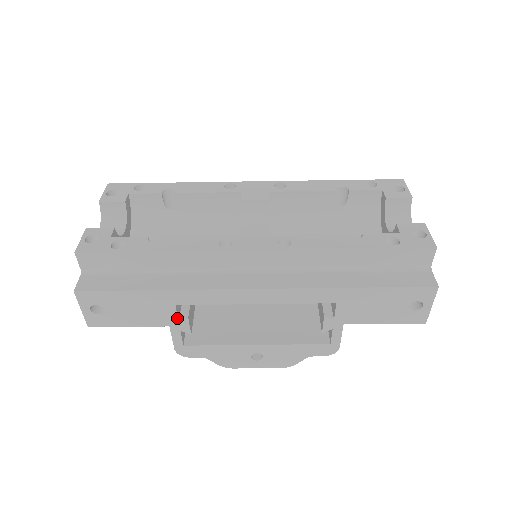
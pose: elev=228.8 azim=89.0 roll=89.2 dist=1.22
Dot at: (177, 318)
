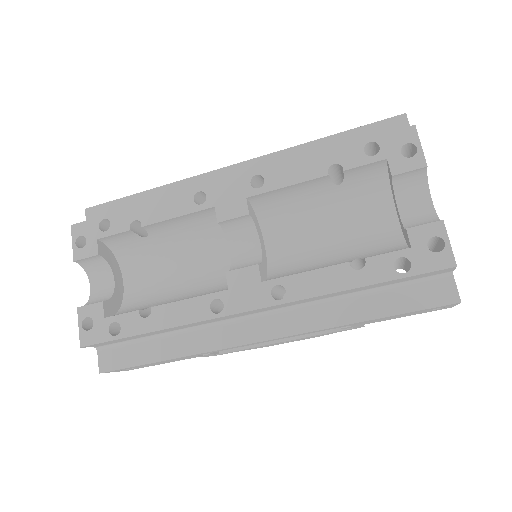
Dot at: occluded
